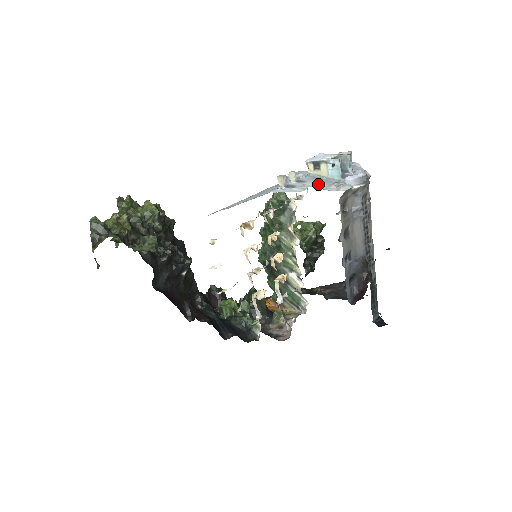
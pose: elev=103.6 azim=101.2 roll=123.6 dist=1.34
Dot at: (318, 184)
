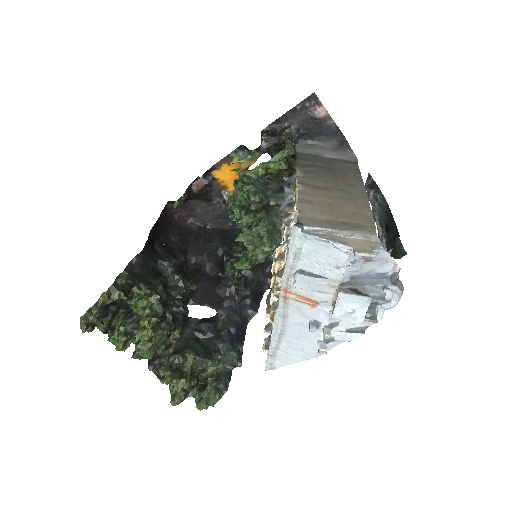
Dot at: (358, 334)
